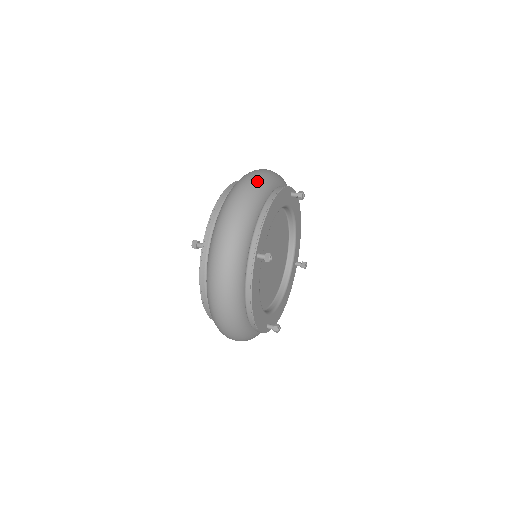
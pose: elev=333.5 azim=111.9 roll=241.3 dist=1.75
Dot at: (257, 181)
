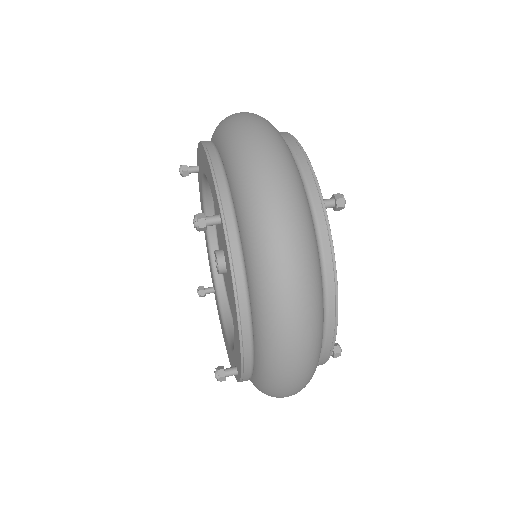
Dot at: occluded
